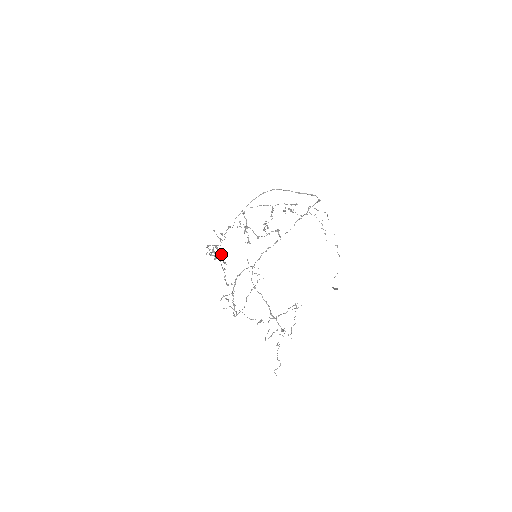
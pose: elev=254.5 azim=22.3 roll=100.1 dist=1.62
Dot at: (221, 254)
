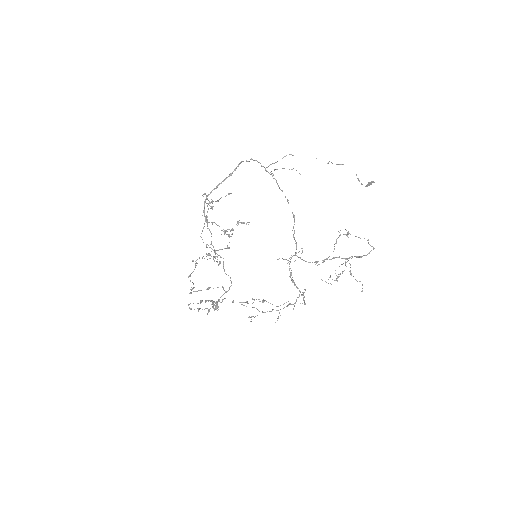
Dot at: occluded
